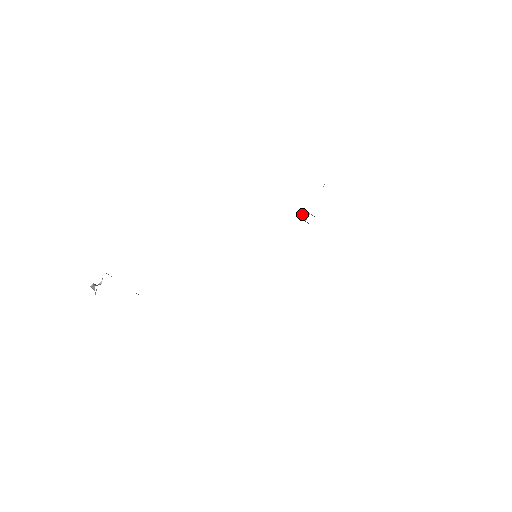
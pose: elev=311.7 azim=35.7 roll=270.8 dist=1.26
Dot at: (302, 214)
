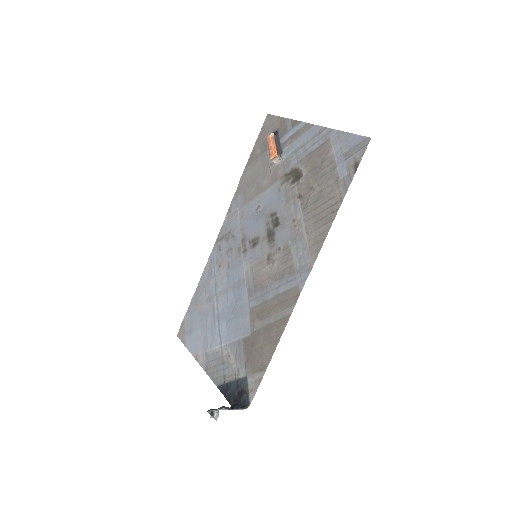
Dot at: (274, 158)
